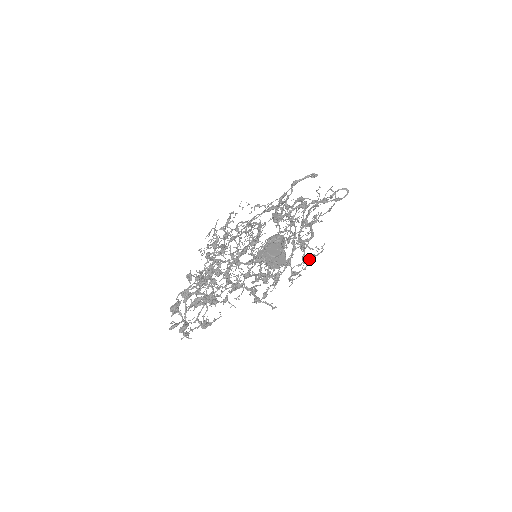
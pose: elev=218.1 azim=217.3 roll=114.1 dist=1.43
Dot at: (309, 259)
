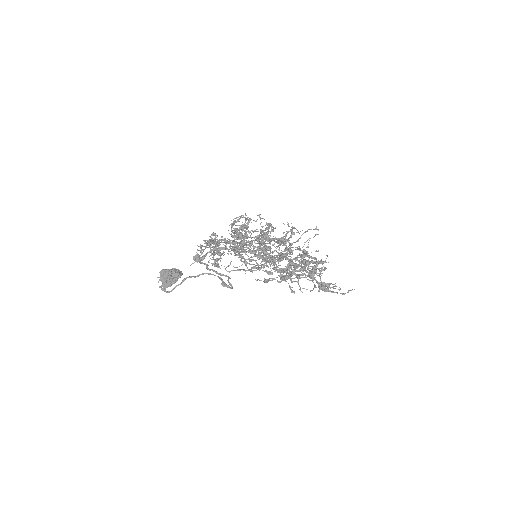
Dot at: (321, 289)
